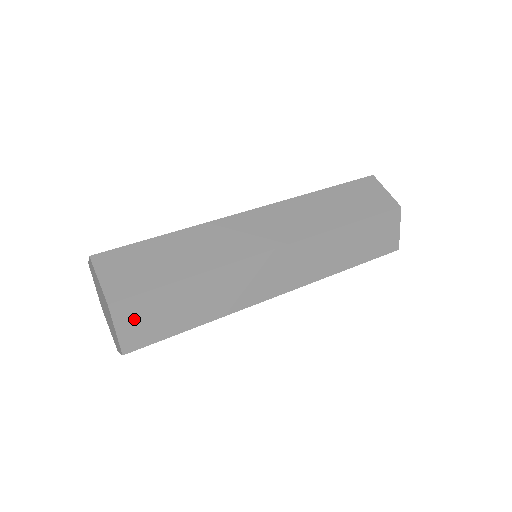
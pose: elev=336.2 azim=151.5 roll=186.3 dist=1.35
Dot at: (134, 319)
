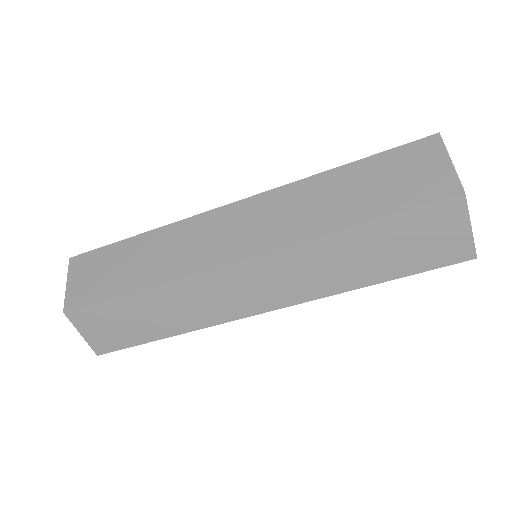
Dot at: (94, 326)
